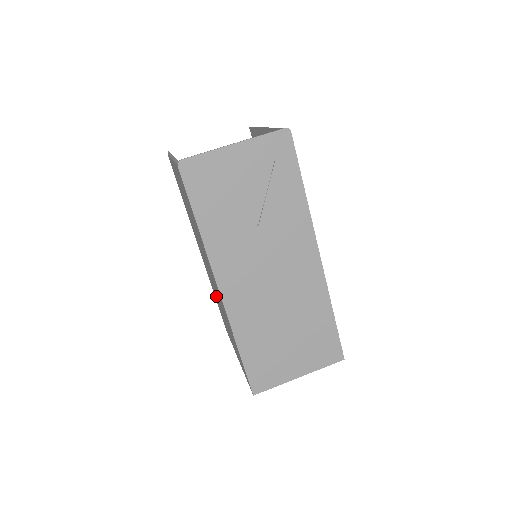
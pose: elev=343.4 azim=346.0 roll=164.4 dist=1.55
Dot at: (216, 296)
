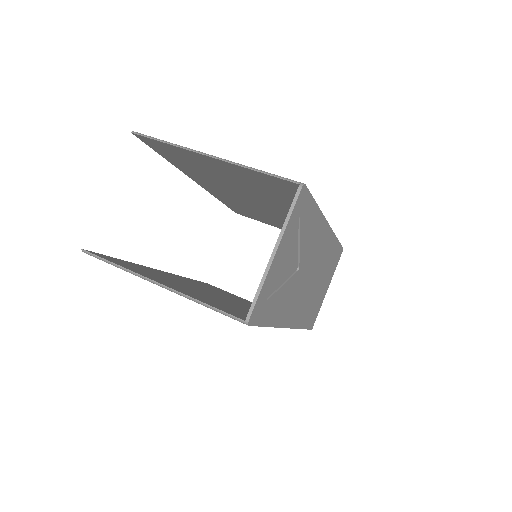
Dot at: occluded
